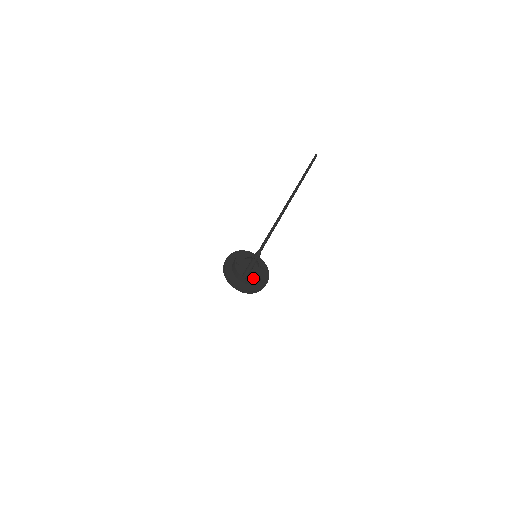
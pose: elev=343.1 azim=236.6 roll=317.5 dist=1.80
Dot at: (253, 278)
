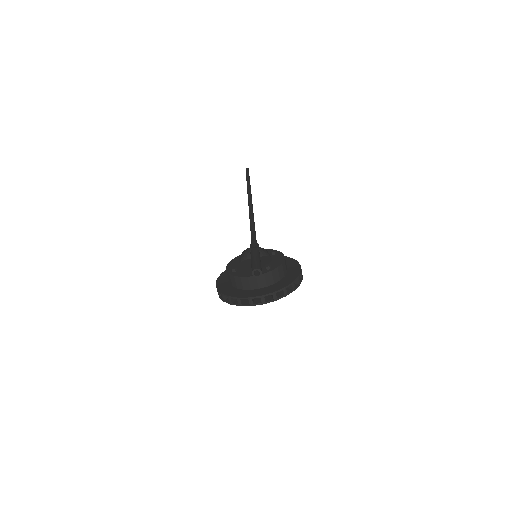
Dot at: (272, 268)
